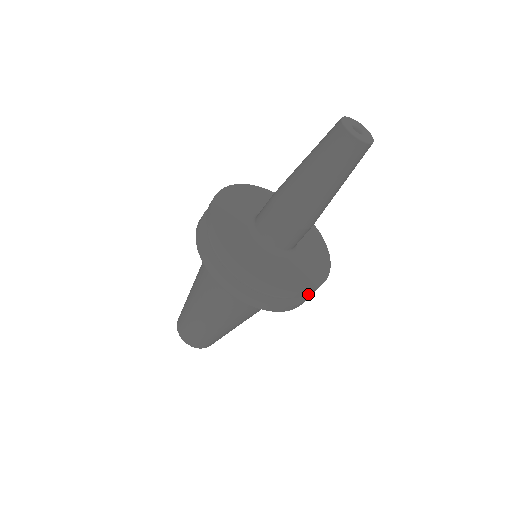
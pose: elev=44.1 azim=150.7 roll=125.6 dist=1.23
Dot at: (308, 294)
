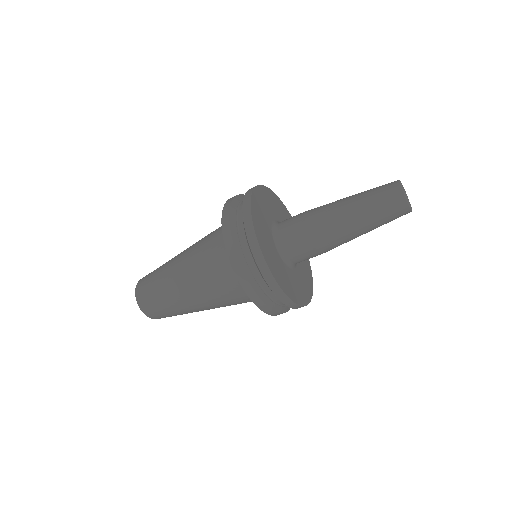
Dot at: occluded
